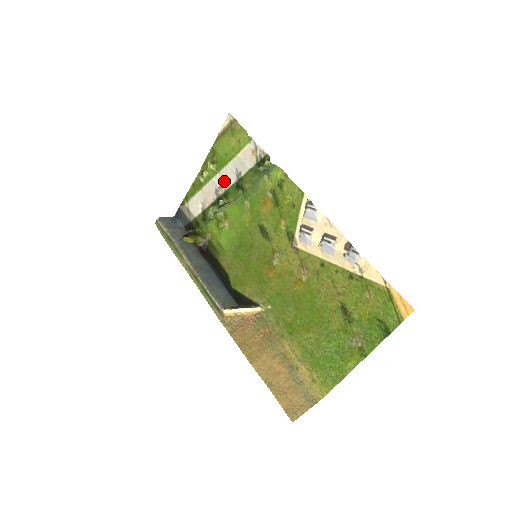
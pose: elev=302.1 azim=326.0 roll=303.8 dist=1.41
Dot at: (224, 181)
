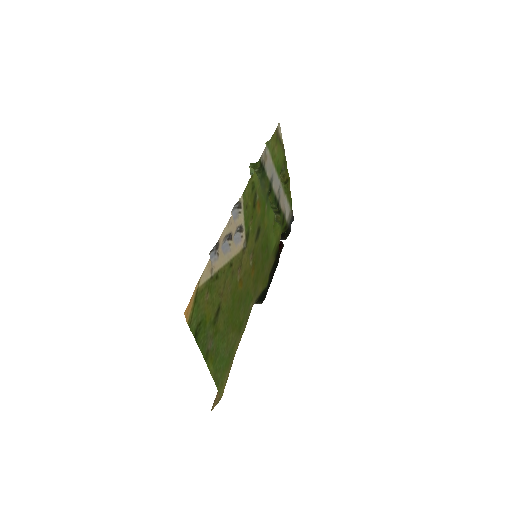
Dot at: (277, 187)
